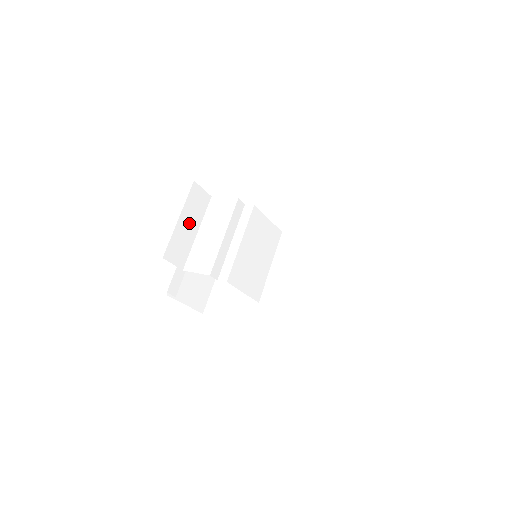
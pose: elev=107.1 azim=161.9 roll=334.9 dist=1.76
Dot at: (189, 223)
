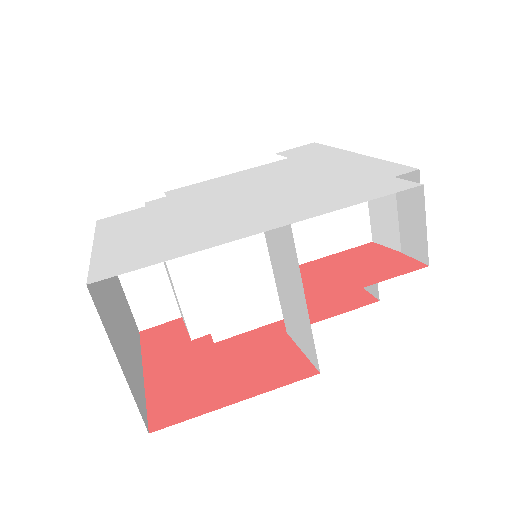
Dot at: (141, 268)
